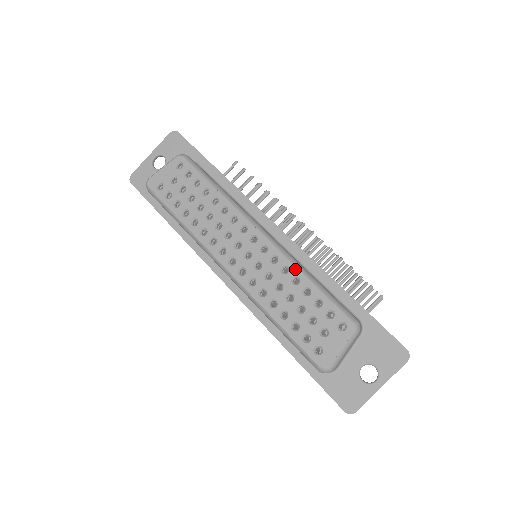
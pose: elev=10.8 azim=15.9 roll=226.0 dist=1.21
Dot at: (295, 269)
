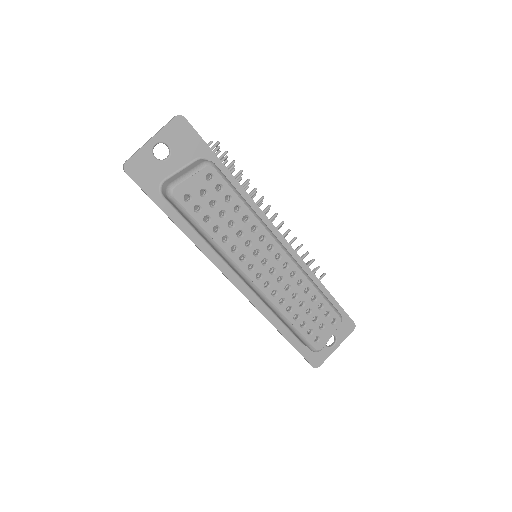
Dot at: (308, 282)
